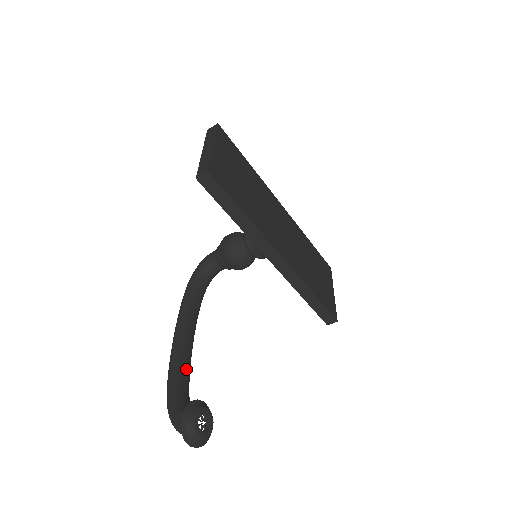
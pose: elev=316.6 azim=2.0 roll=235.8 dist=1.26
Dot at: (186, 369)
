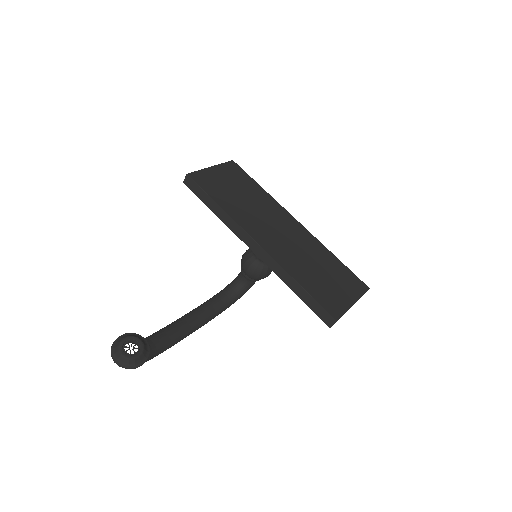
Dot at: (167, 334)
